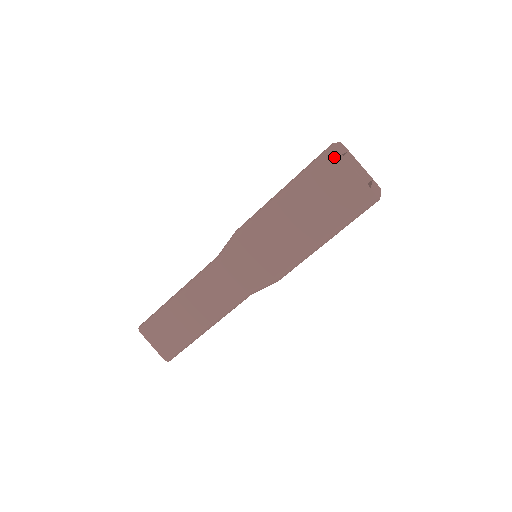
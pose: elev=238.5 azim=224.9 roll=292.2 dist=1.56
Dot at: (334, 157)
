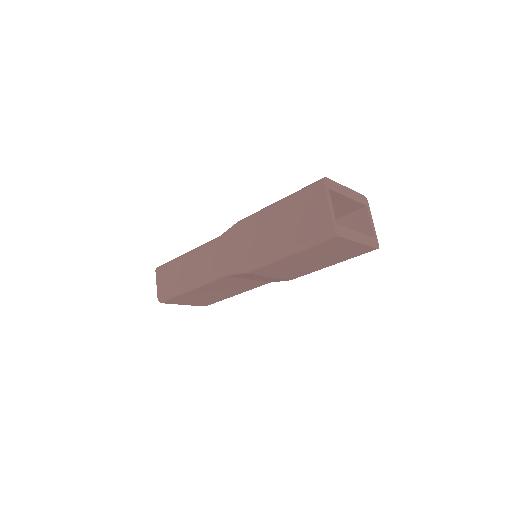
Dot at: (320, 187)
